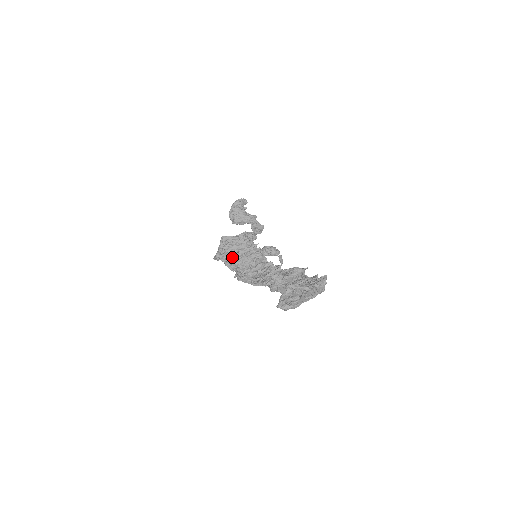
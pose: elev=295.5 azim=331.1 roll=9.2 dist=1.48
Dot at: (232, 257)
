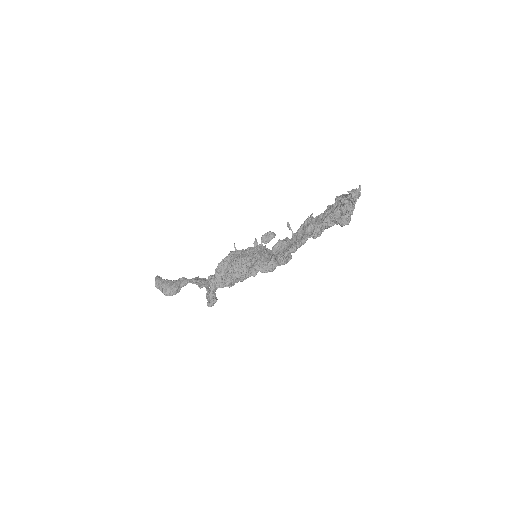
Dot at: (253, 257)
